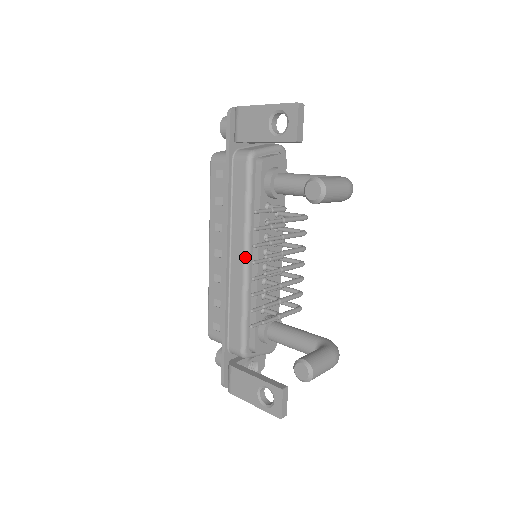
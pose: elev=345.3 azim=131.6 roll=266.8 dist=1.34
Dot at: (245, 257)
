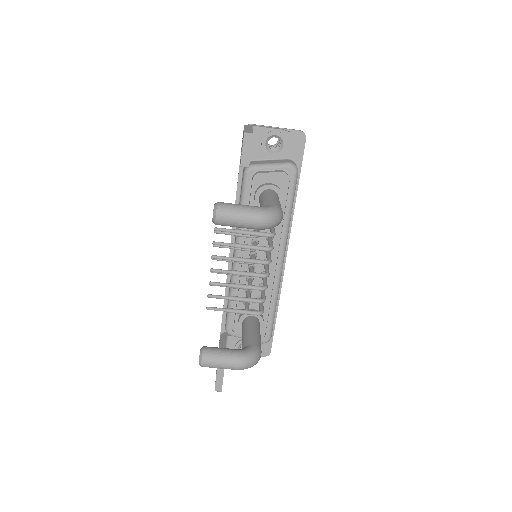
Dot at: (235, 253)
